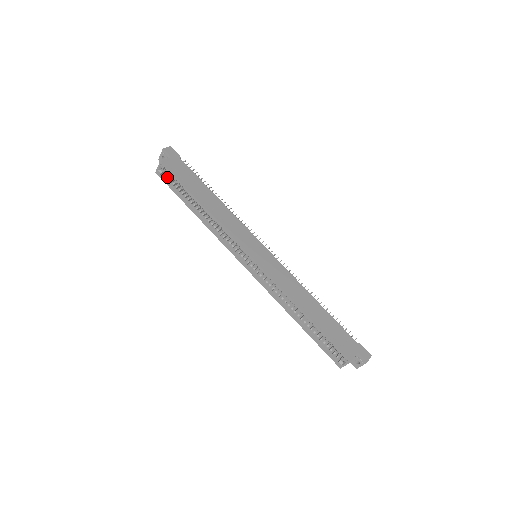
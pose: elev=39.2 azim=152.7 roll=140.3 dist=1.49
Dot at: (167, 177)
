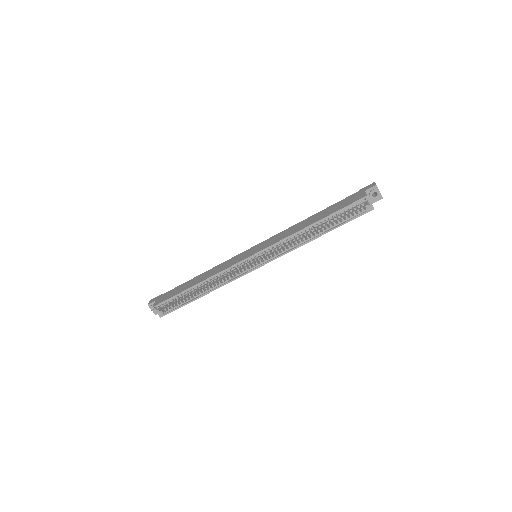
Dot at: (167, 309)
